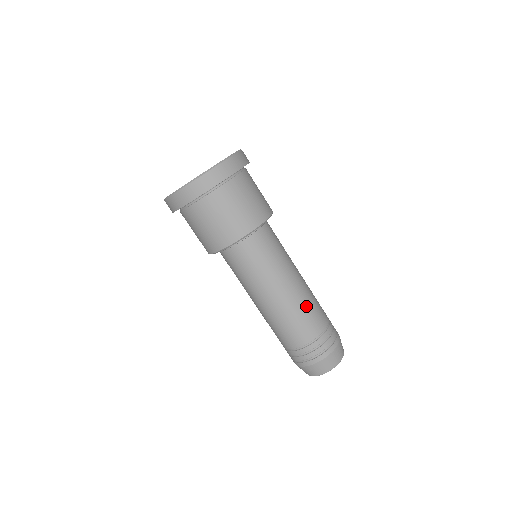
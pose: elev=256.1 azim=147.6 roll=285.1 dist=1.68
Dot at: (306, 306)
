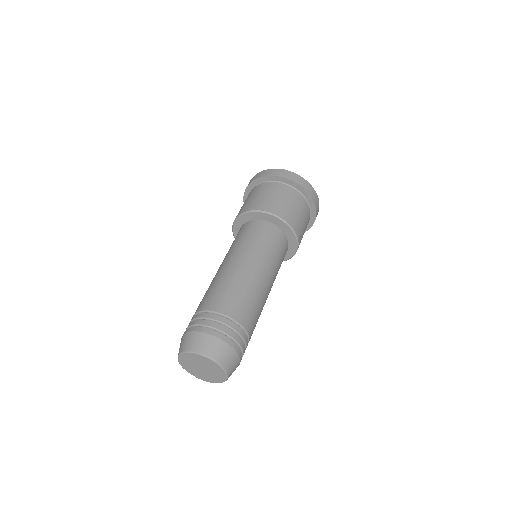
Dot at: (242, 289)
